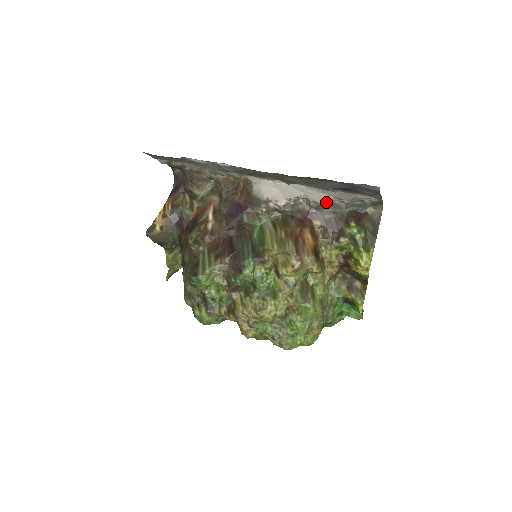
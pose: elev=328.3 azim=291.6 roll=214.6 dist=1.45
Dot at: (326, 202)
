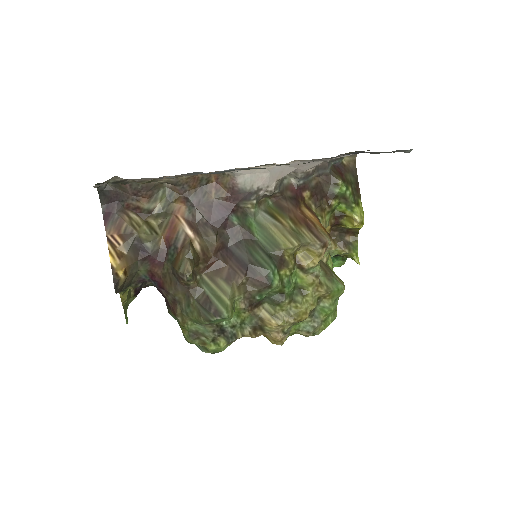
Dot at: (313, 168)
